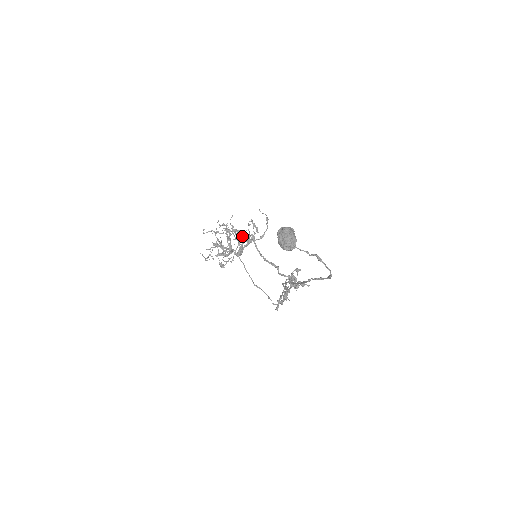
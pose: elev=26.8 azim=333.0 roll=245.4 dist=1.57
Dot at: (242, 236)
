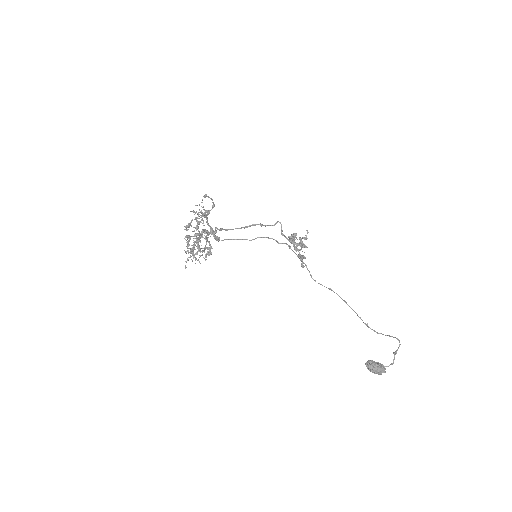
Dot at: occluded
